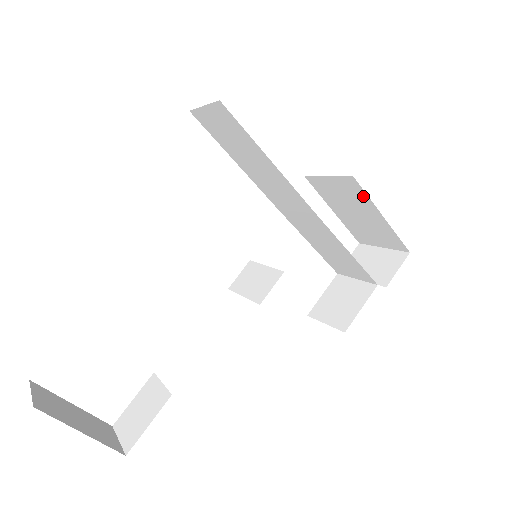
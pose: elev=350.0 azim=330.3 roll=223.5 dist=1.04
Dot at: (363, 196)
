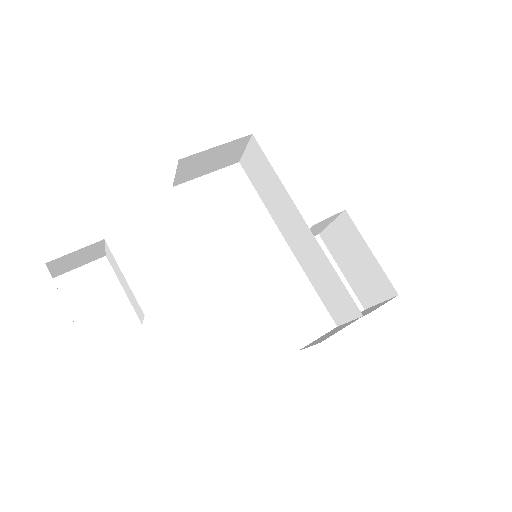
Dot at: (355, 232)
